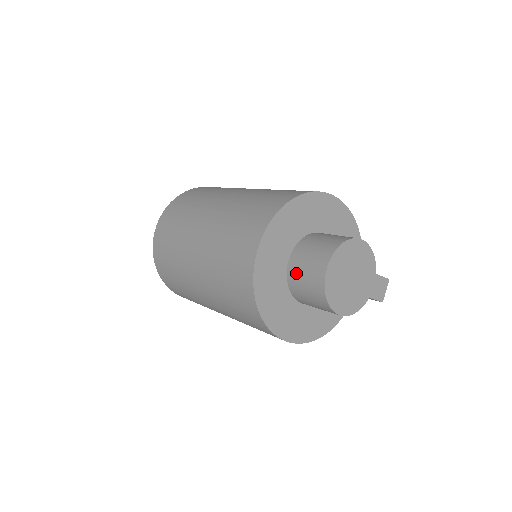
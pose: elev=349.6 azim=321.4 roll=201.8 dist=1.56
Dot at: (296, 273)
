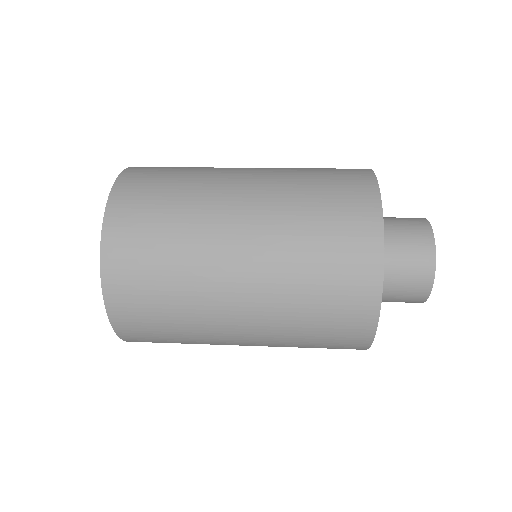
Dot at: (386, 292)
